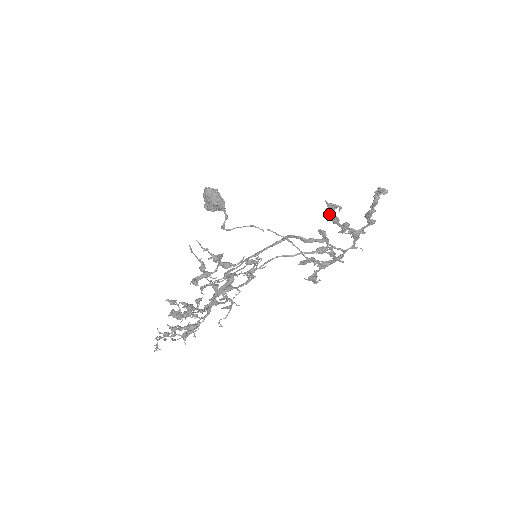
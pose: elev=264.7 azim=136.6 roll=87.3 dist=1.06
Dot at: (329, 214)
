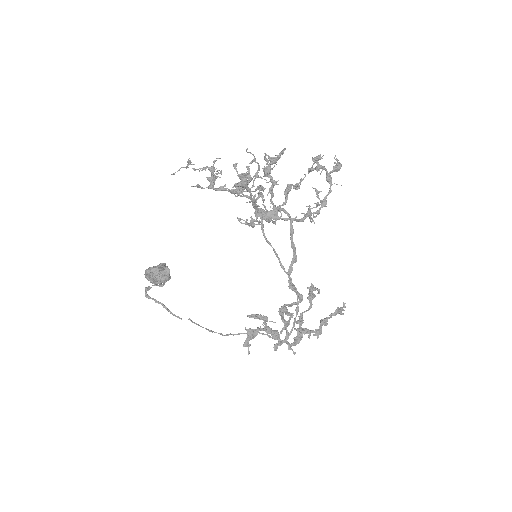
Dot at: (310, 290)
